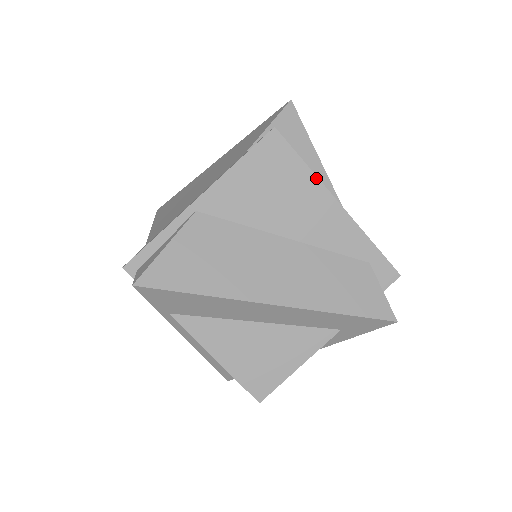
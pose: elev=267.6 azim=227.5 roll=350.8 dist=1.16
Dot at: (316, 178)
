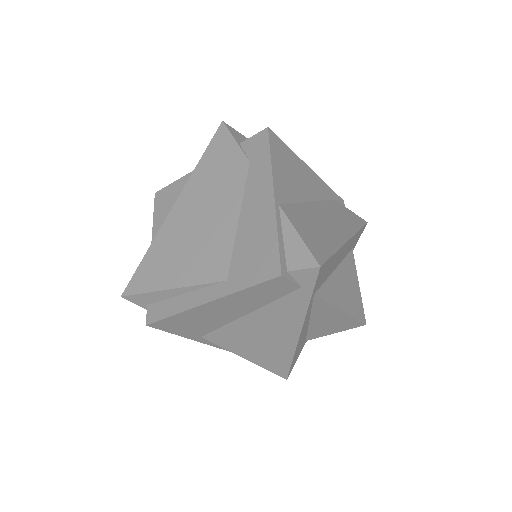
Dot at: (296, 155)
